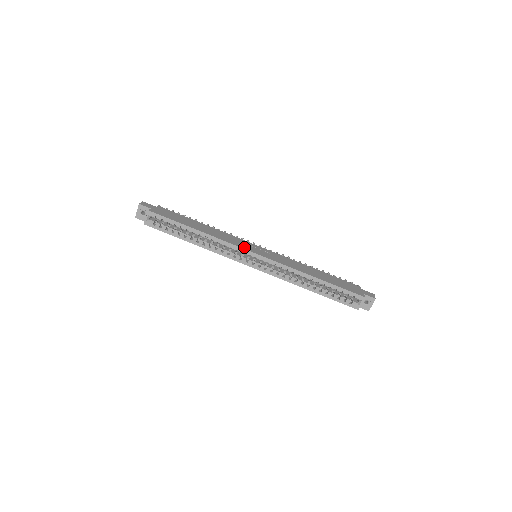
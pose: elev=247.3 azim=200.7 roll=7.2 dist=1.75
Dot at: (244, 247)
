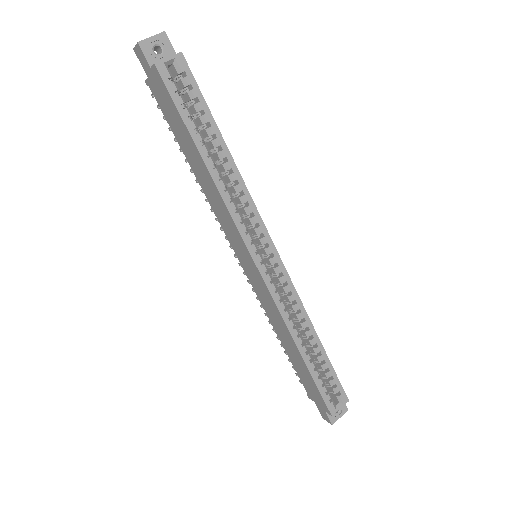
Dot at: (264, 229)
